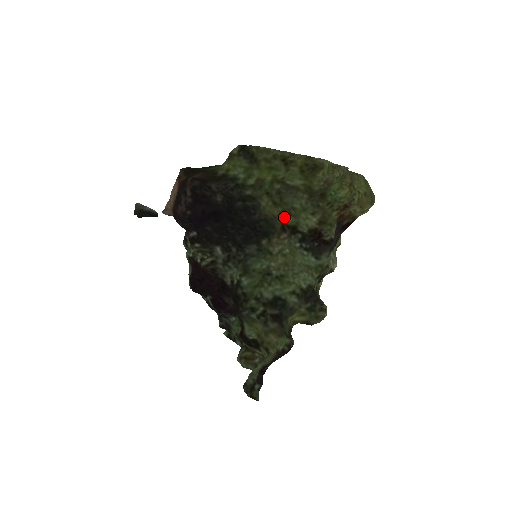
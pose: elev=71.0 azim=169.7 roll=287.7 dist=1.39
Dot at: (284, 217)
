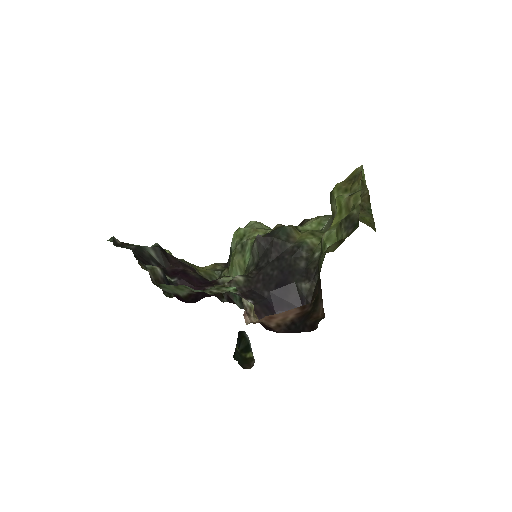
Dot at: (303, 232)
